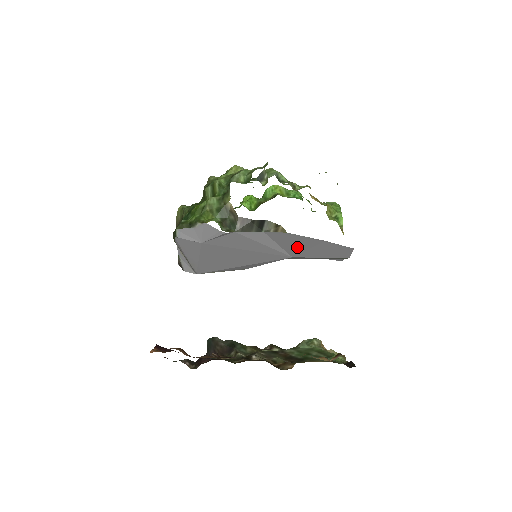
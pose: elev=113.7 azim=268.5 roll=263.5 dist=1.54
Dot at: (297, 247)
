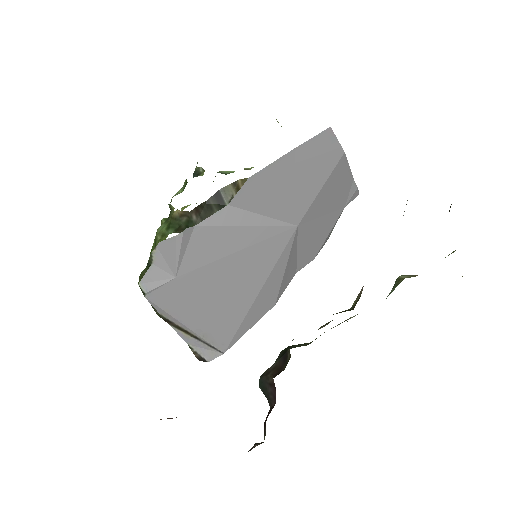
Dot at: (283, 198)
